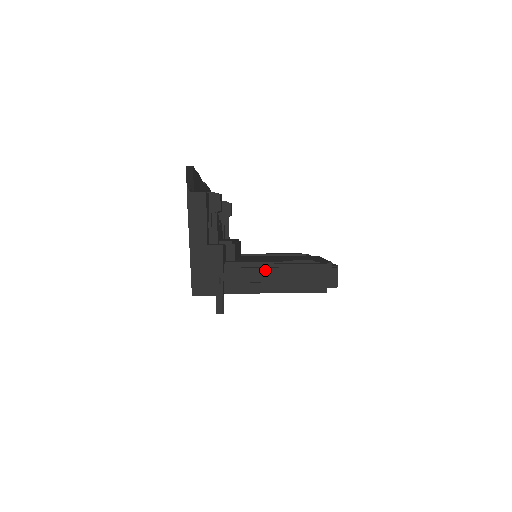
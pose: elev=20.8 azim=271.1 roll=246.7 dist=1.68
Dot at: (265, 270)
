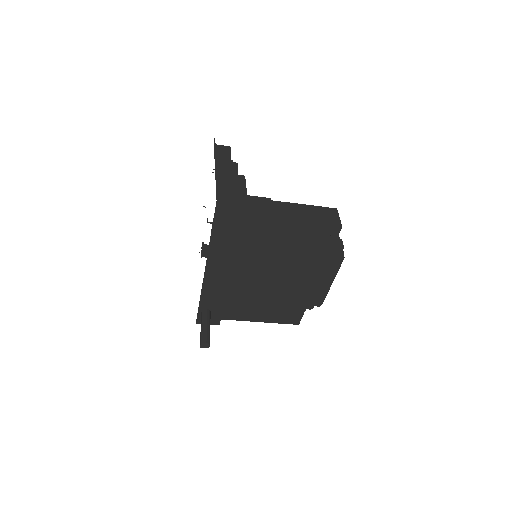
Dot at: (283, 203)
